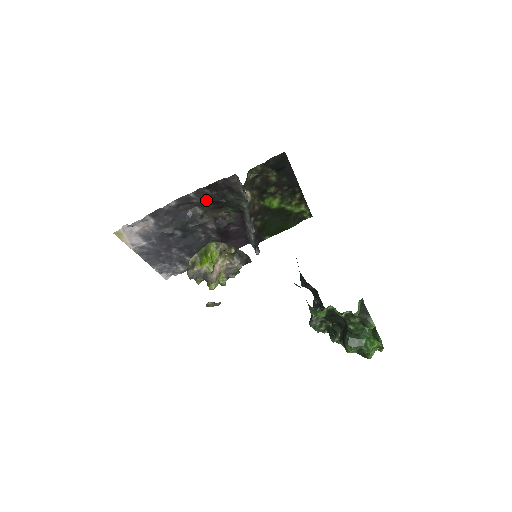
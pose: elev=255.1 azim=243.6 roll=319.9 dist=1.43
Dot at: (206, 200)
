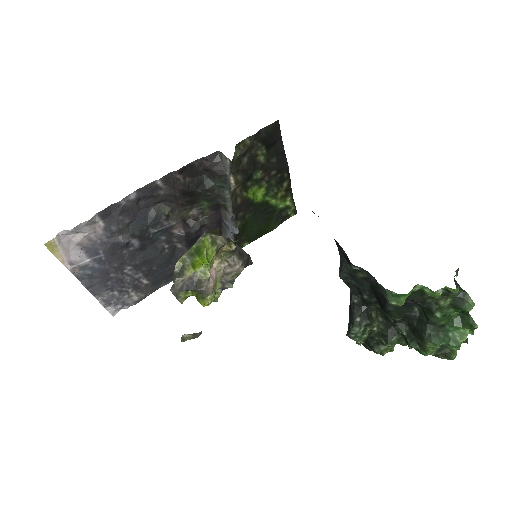
Dot at: (176, 191)
